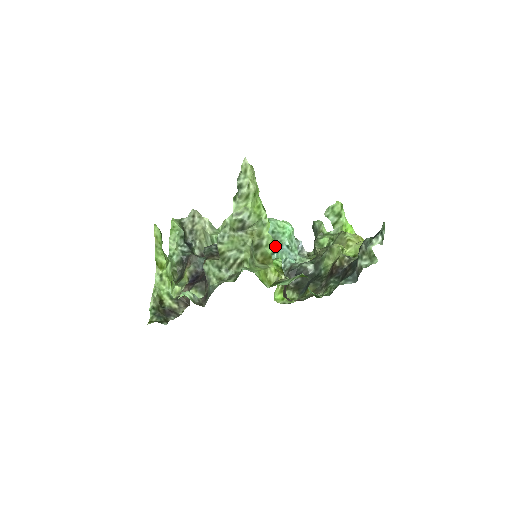
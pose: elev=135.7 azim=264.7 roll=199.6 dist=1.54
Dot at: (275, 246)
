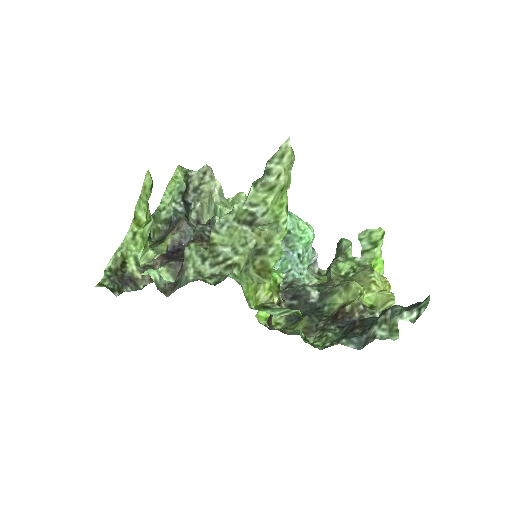
Dot at: (285, 249)
